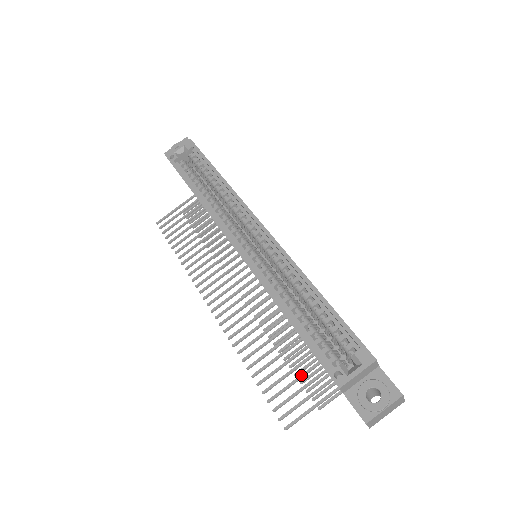
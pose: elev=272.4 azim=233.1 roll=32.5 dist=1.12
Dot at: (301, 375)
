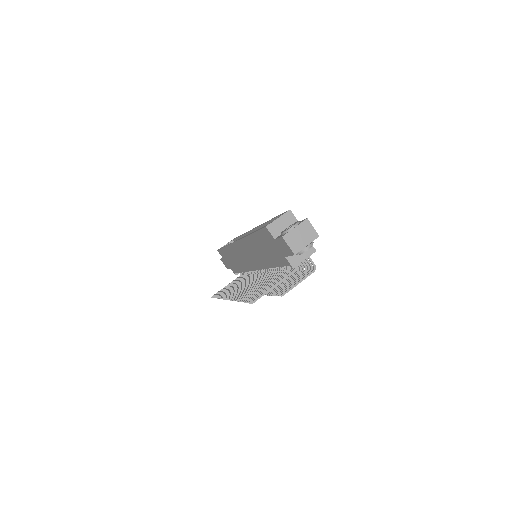
Dot at: (270, 282)
